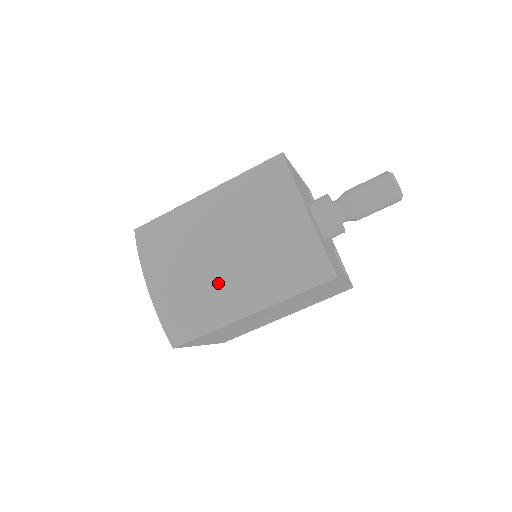
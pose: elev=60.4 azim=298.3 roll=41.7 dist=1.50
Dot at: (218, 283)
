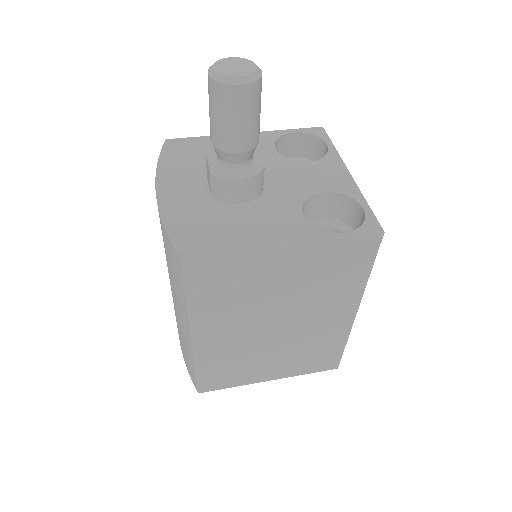
Dot at: (176, 313)
